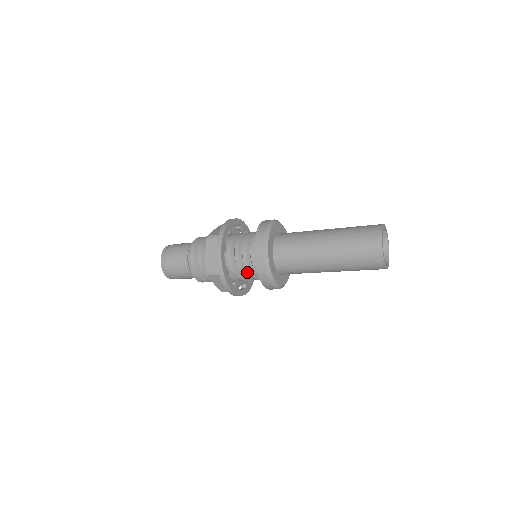
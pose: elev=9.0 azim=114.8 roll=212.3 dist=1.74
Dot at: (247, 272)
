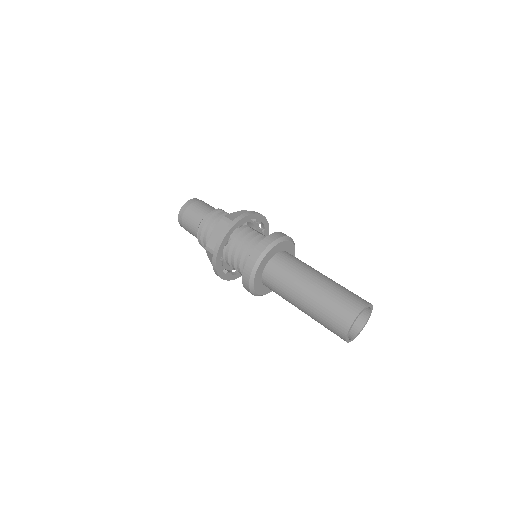
Dot at: occluded
